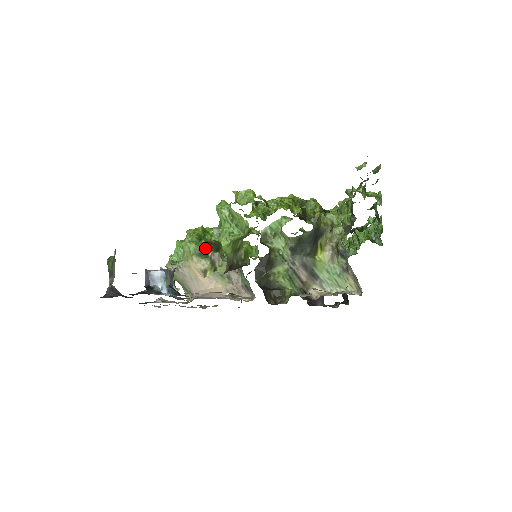
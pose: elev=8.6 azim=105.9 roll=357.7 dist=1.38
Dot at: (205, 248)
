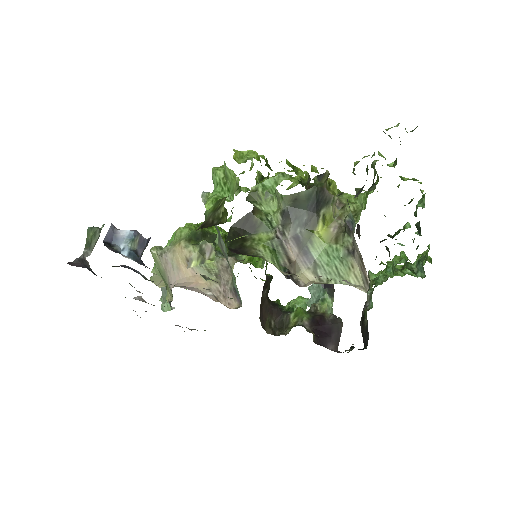
Dot at: (199, 235)
